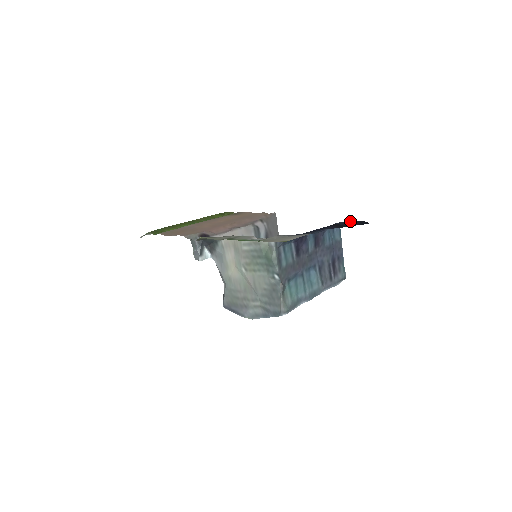
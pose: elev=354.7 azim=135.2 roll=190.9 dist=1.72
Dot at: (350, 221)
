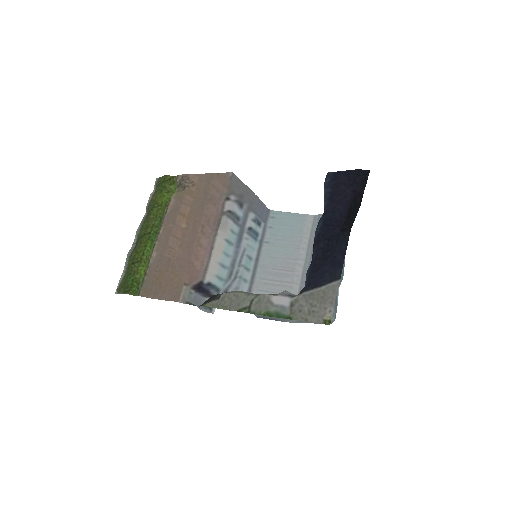
Dot at: (341, 171)
